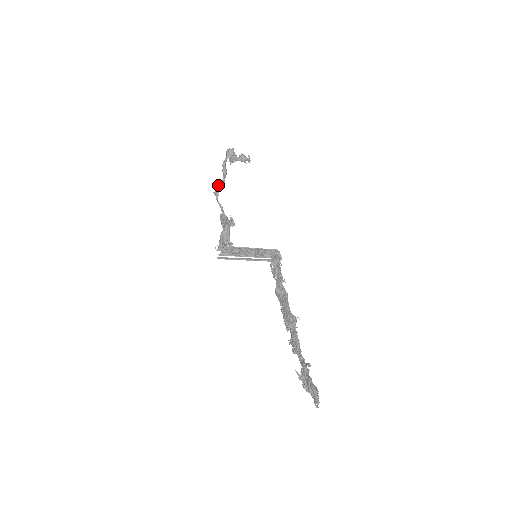
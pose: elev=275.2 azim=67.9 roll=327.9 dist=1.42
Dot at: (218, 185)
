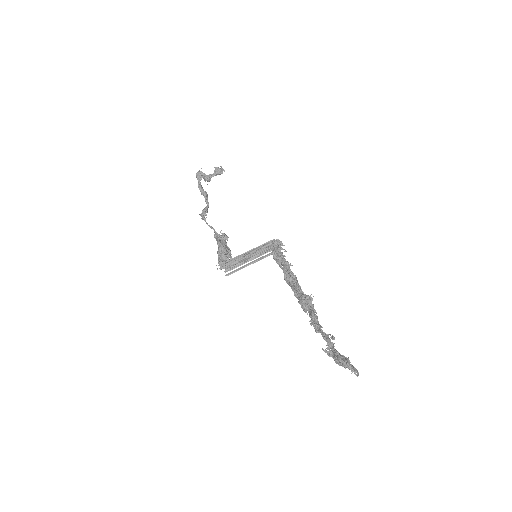
Dot at: (203, 209)
